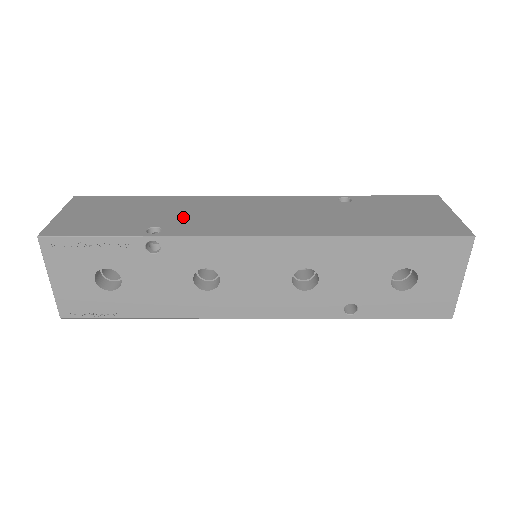
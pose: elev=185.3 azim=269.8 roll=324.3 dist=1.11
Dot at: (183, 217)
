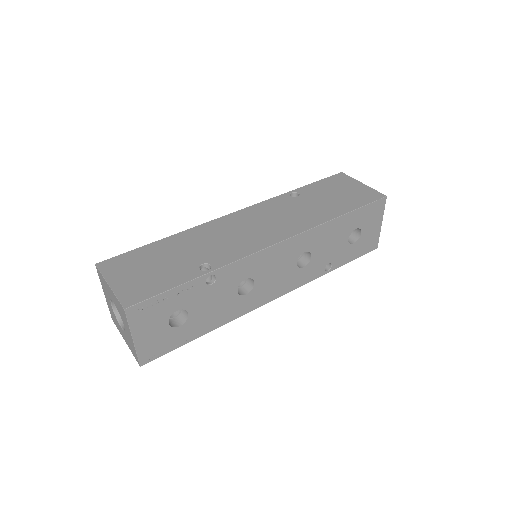
Dot at: (211, 248)
